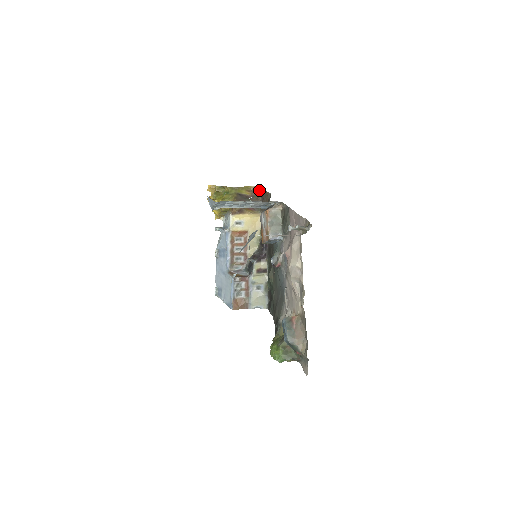
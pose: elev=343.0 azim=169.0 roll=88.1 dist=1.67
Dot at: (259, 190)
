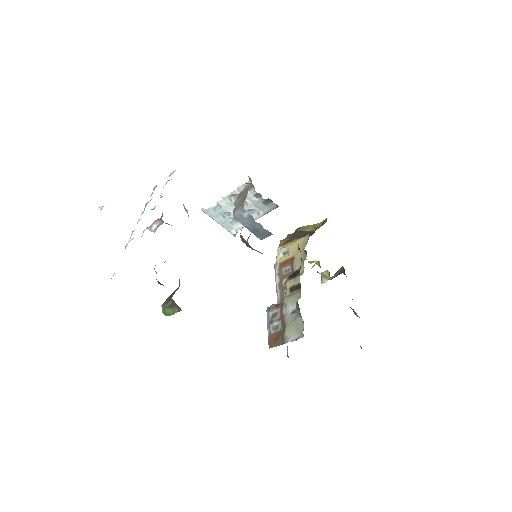
Dot at: occluded
